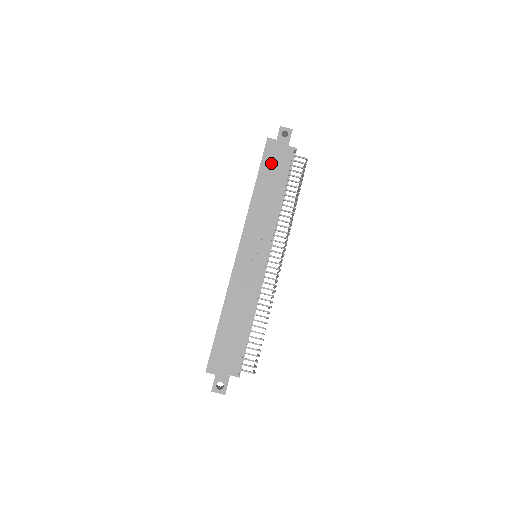
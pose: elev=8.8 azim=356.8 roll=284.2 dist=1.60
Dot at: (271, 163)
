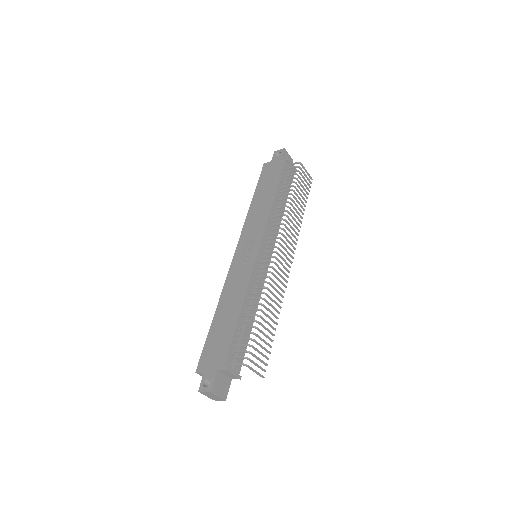
Dot at: (266, 178)
